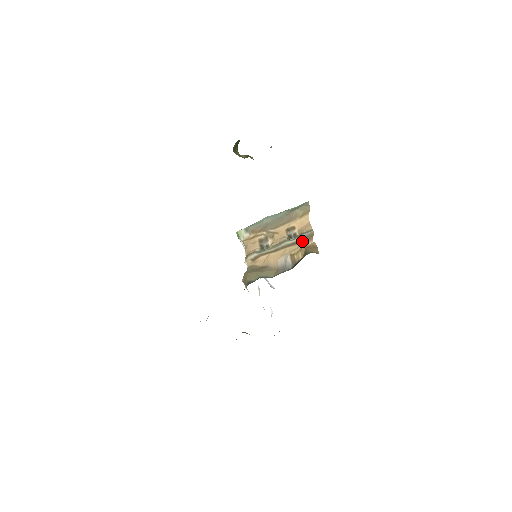
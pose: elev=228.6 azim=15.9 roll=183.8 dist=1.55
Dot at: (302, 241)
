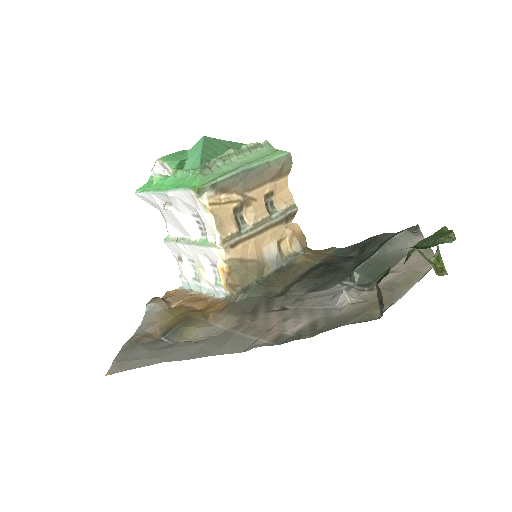
Dot at: (285, 220)
